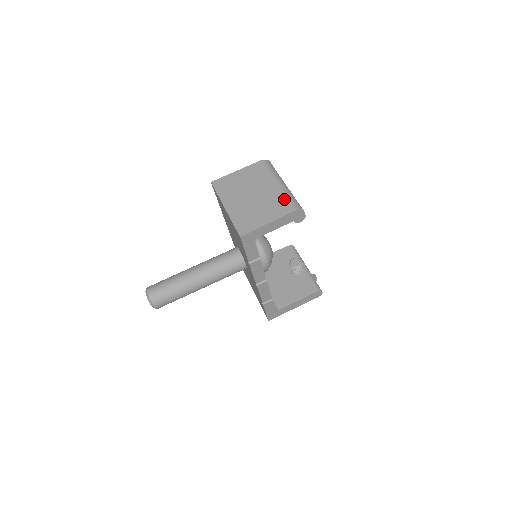
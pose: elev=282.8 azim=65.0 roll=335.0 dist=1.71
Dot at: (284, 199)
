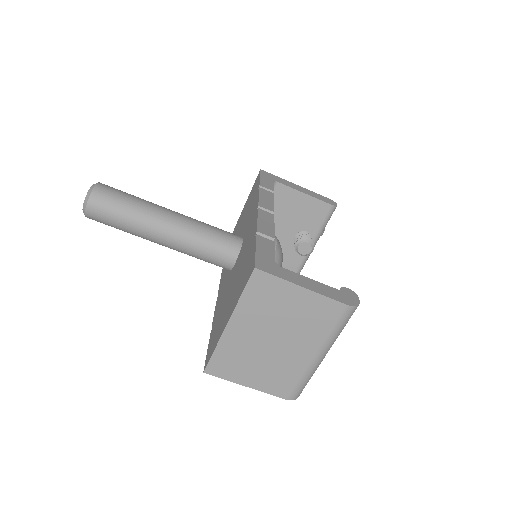
Dot at: (296, 379)
